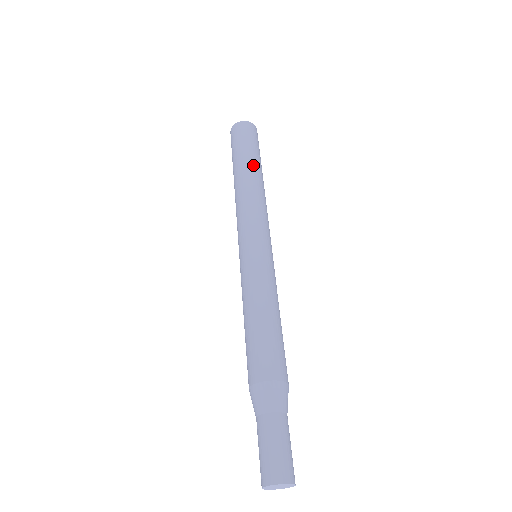
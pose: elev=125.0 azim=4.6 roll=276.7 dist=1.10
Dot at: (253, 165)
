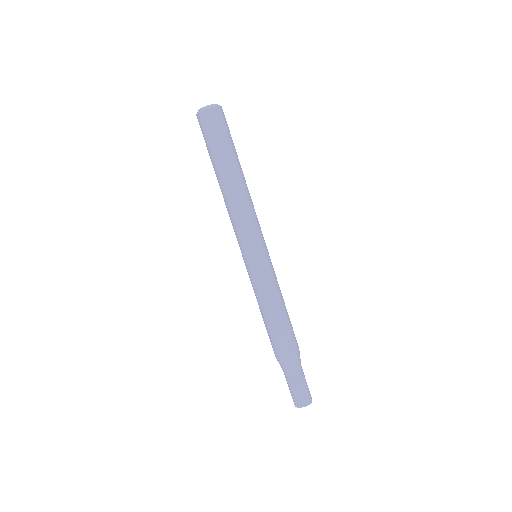
Dot at: (235, 168)
